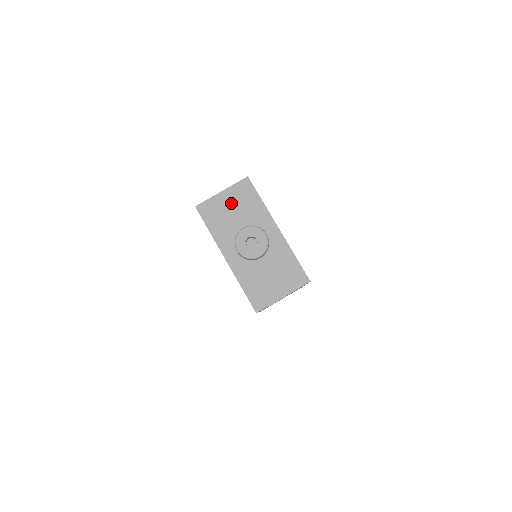
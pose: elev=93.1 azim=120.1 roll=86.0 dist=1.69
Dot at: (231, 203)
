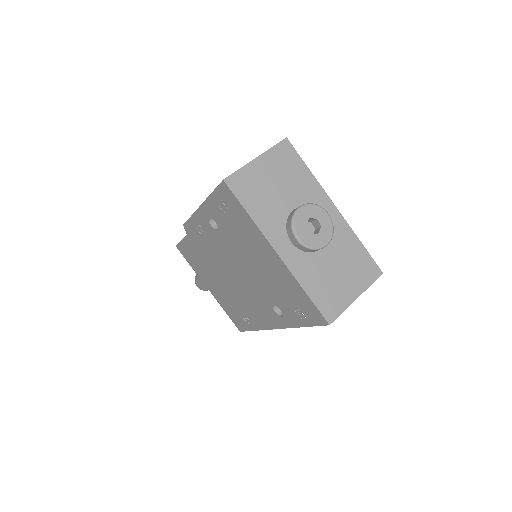
Dot at: (272, 174)
